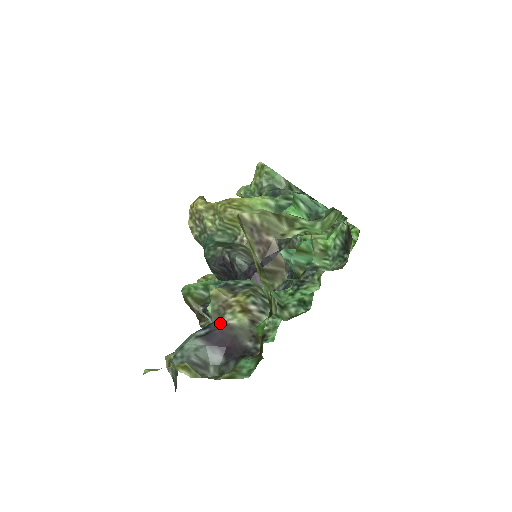
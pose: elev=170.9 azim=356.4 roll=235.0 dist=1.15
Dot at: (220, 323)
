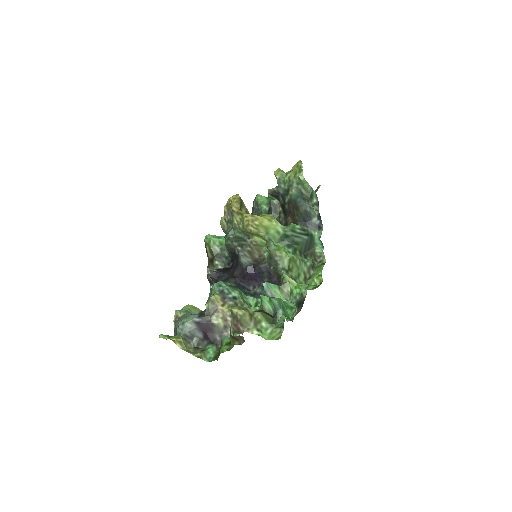
Dot at: (208, 319)
